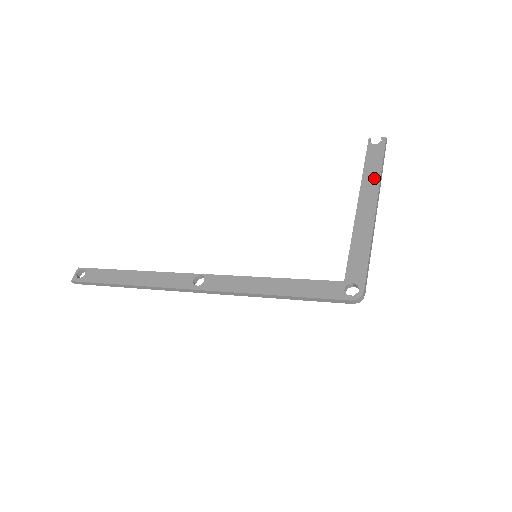
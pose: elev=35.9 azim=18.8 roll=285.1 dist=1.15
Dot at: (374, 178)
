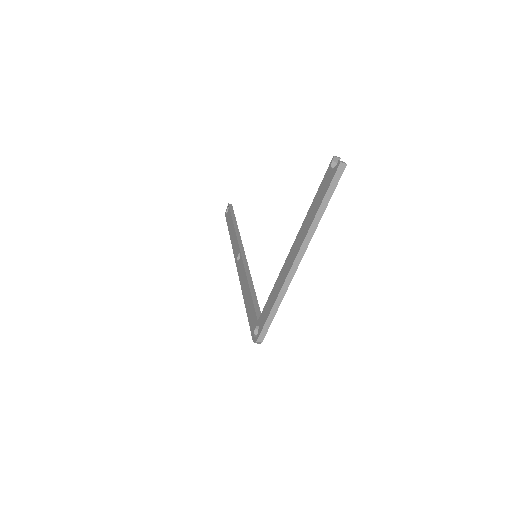
Dot at: (309, 222)
